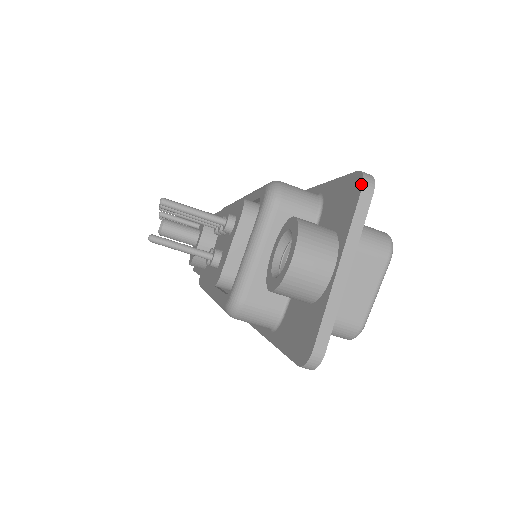
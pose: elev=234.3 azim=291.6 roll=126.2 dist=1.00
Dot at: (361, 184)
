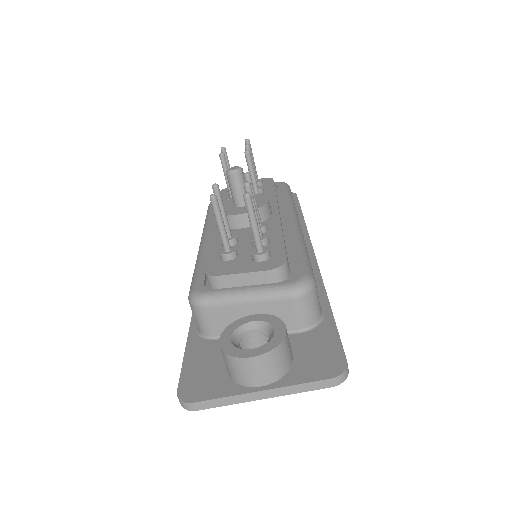
Dot at: (335, 375)
